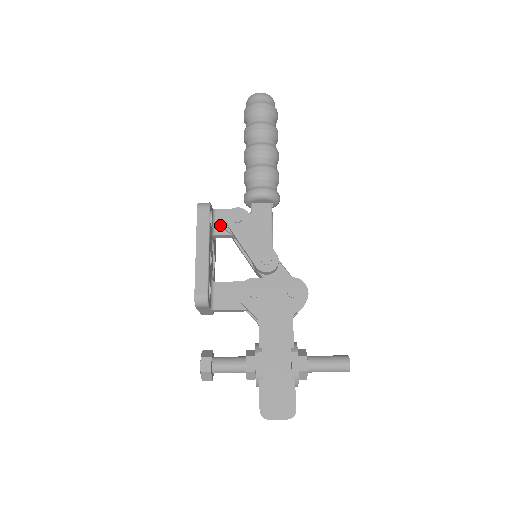
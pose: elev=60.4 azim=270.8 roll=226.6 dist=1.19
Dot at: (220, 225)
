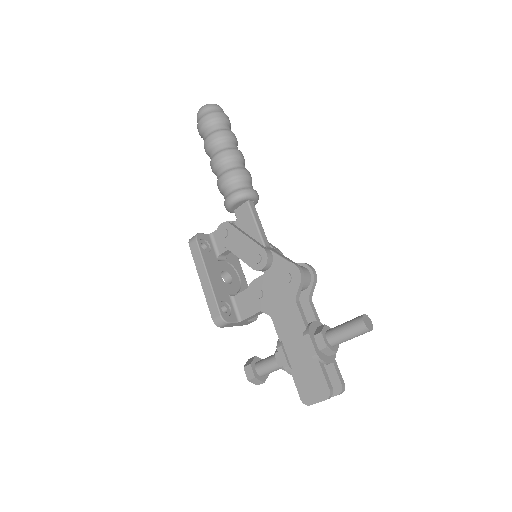
Dot at: (220, 245)
